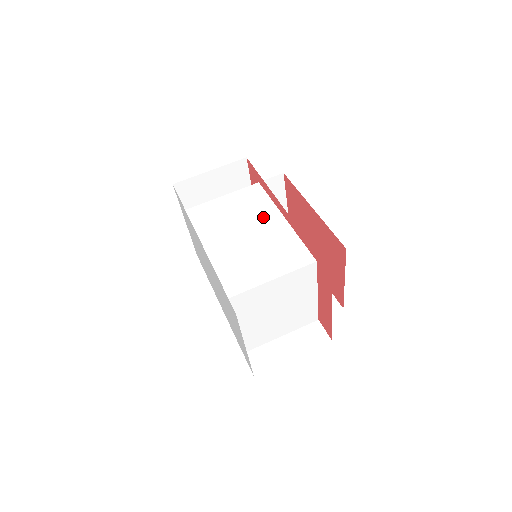
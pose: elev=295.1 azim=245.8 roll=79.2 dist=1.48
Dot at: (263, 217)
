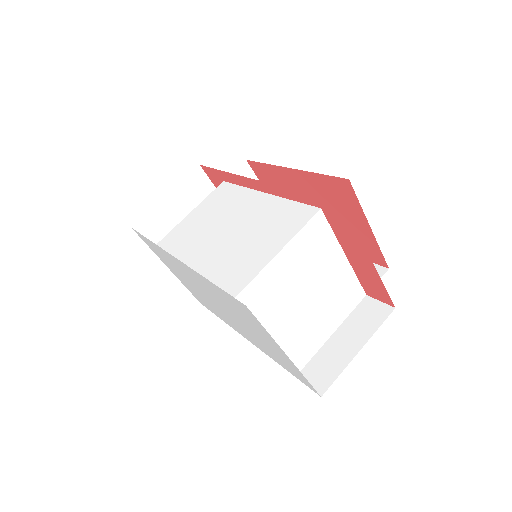
Dot at: (241, 205)
